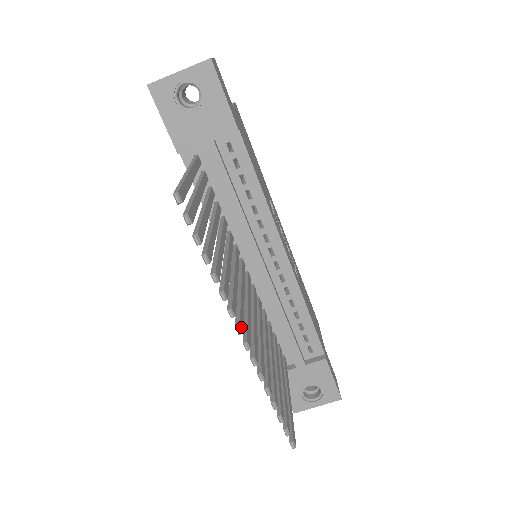
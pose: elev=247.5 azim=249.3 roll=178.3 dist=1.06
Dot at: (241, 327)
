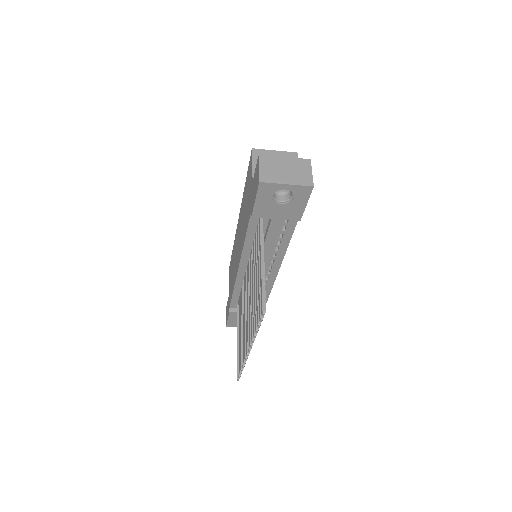
Dot at: (251, 348)
